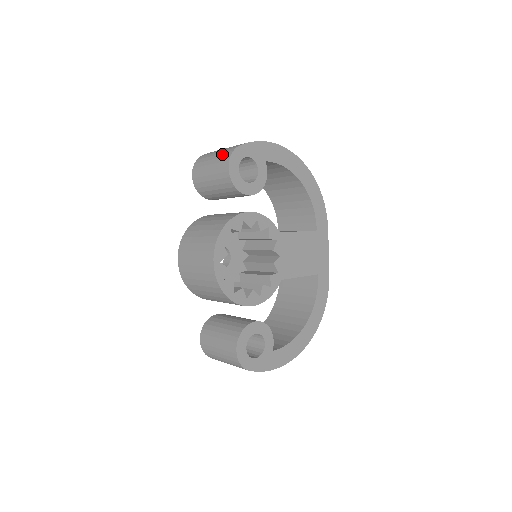
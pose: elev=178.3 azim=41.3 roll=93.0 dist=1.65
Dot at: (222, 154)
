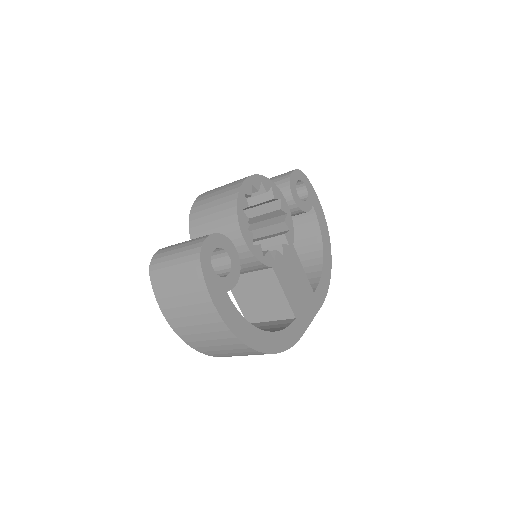
Dot at: occluded
